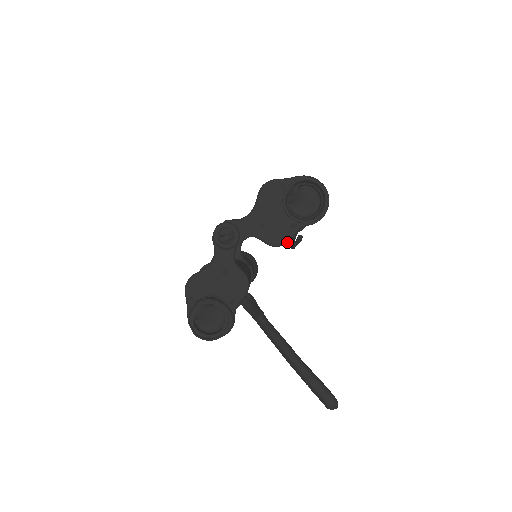
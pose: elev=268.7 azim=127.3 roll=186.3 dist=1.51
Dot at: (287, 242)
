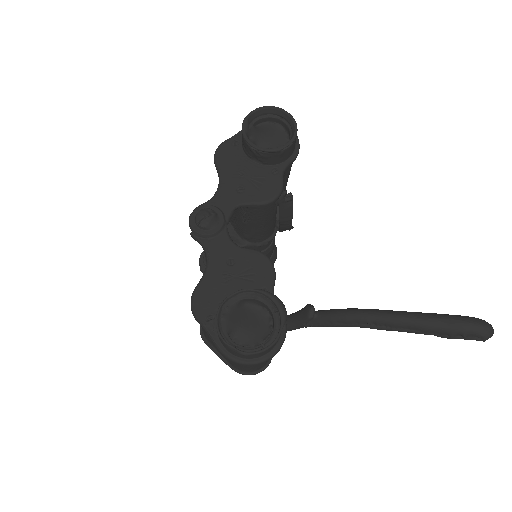
Dot at: (280, 190)
